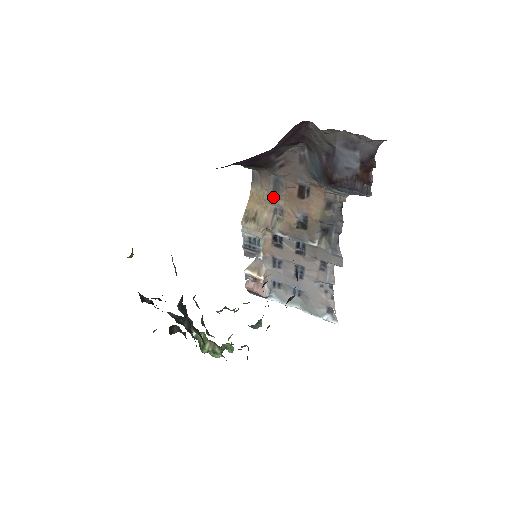
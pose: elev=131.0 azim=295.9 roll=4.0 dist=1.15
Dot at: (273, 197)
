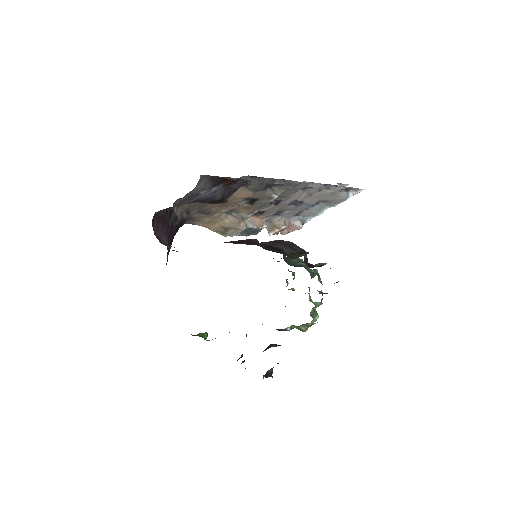
Dot at: (214, 215)
